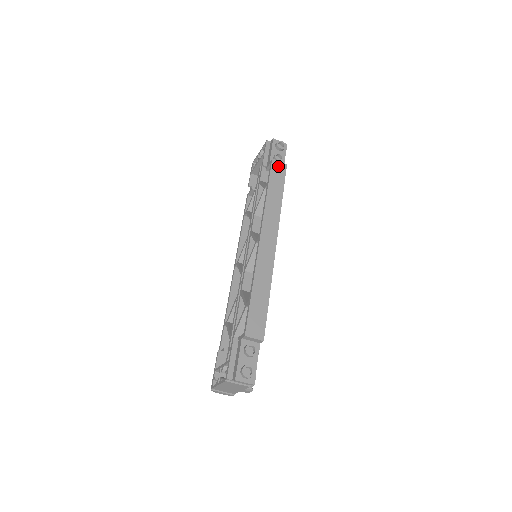
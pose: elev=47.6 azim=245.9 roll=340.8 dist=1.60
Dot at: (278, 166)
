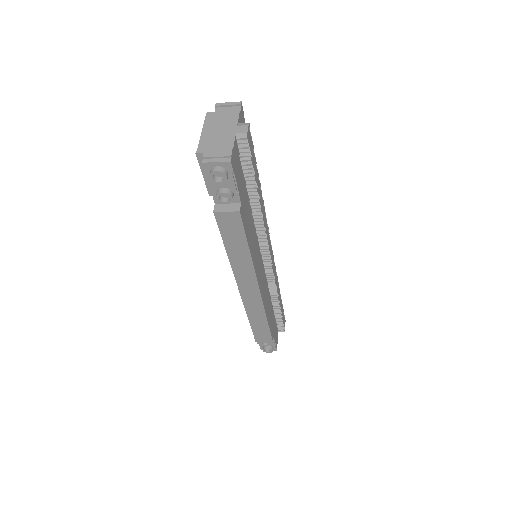
Dot at: (227, 219)
